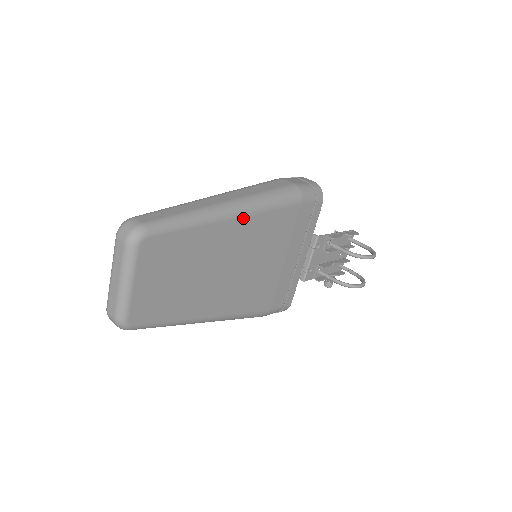
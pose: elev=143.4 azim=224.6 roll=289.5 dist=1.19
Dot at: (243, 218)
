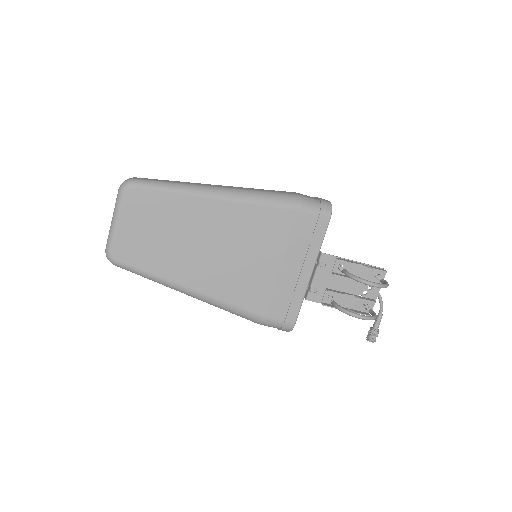
Dot at: (226, 202)
